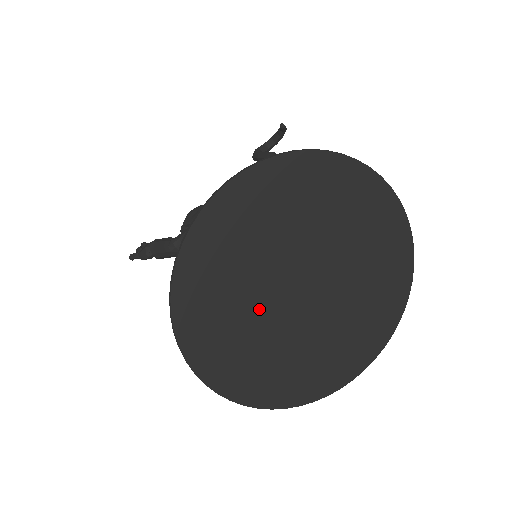
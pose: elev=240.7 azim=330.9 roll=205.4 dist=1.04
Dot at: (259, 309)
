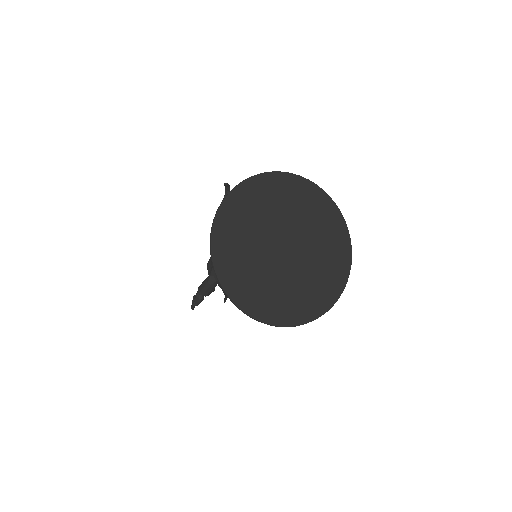
Dot at: (270, 271)
